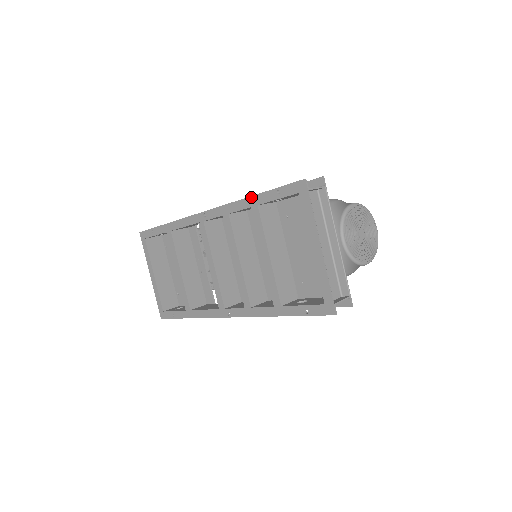
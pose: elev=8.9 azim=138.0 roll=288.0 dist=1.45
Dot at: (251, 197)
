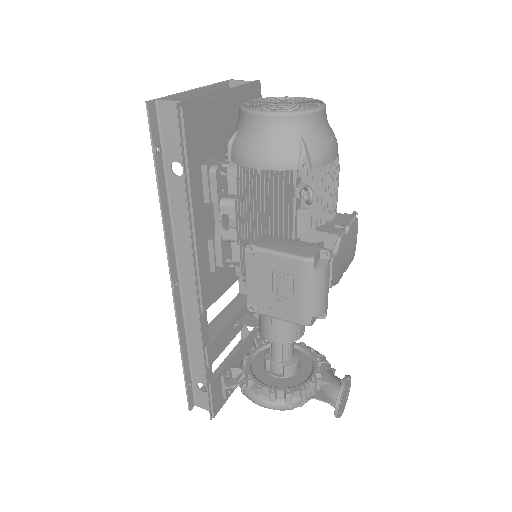
Dot at: occluded
